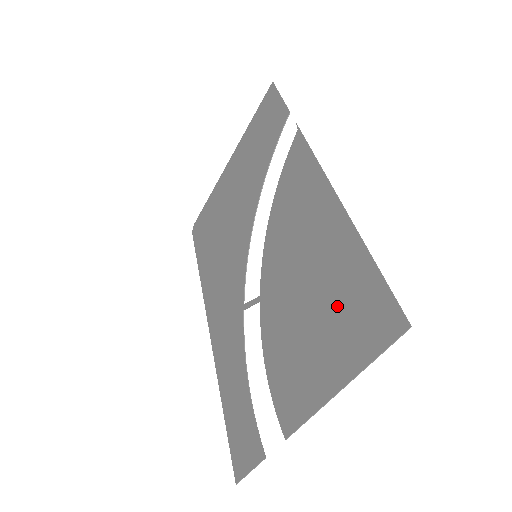
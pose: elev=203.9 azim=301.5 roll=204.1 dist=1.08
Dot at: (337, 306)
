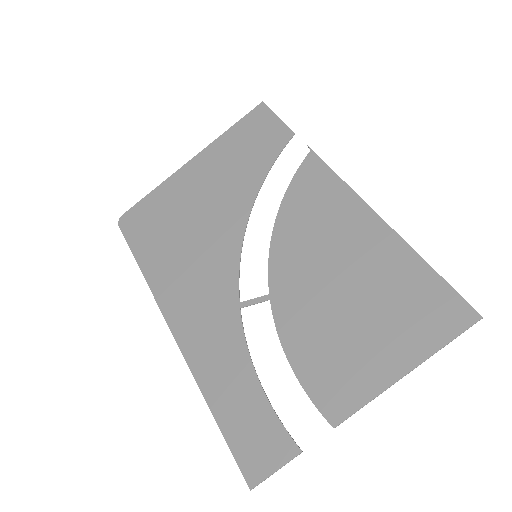
Dot at: (392, 303)
